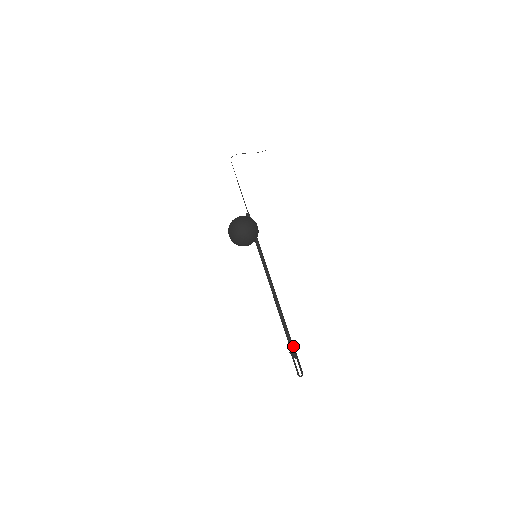
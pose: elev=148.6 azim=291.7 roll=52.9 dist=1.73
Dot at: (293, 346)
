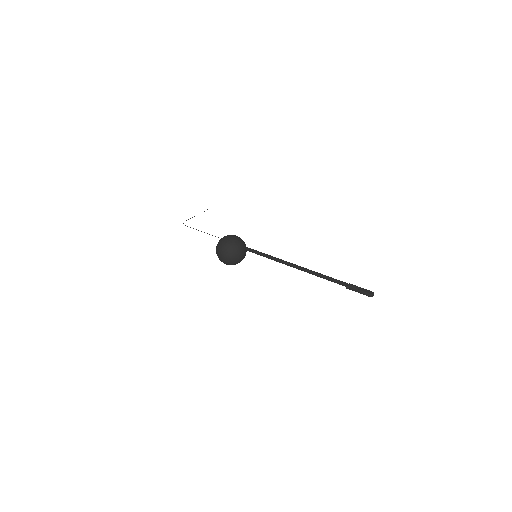
Dot at: (344, 282)
